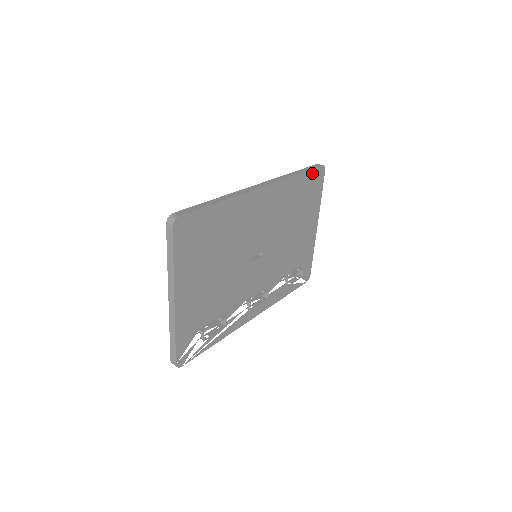
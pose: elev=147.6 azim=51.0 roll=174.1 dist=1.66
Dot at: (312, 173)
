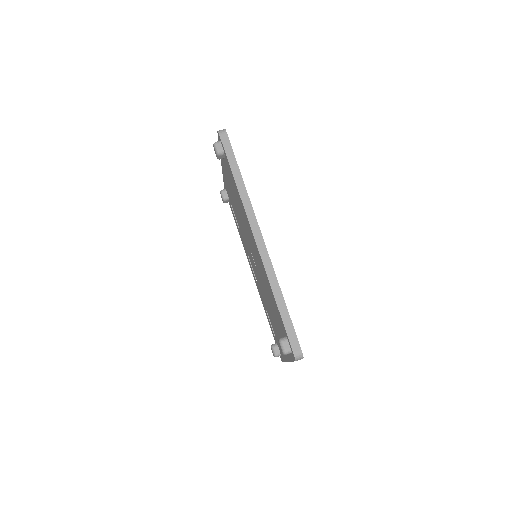
Dot at: (233, 154)
